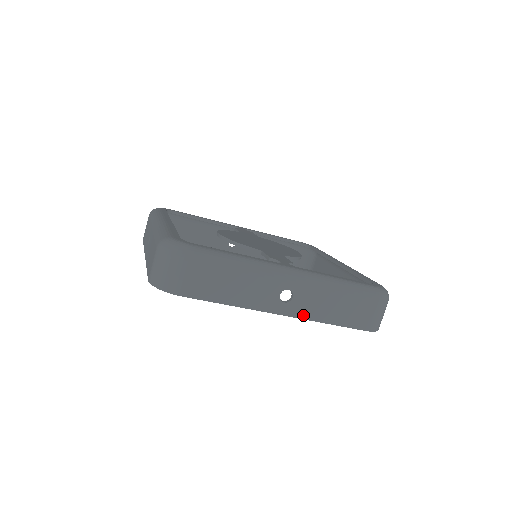
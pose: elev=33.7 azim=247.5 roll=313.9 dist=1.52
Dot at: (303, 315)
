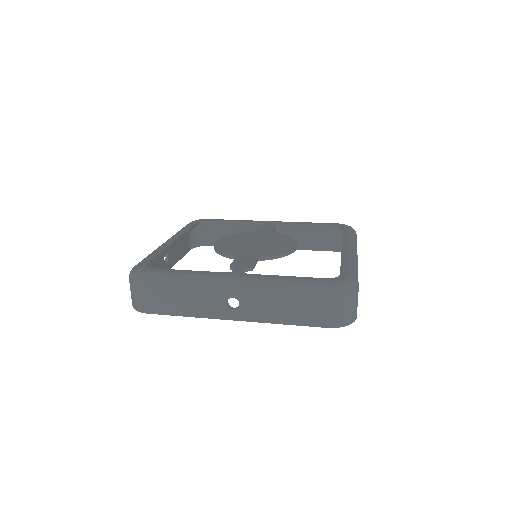
Dot at: (255, 319)
